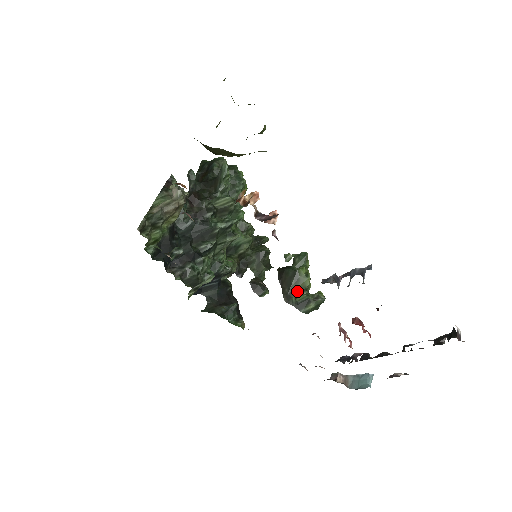
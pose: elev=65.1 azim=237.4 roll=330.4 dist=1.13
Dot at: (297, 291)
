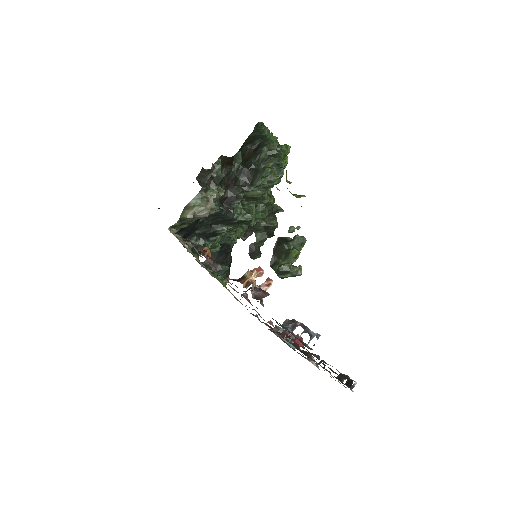
Dot at: (283, 263)
